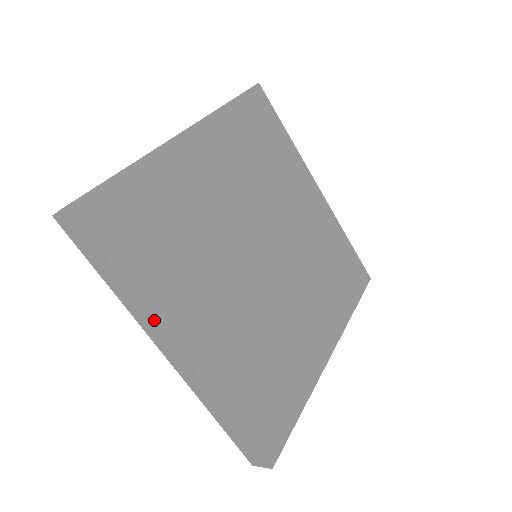
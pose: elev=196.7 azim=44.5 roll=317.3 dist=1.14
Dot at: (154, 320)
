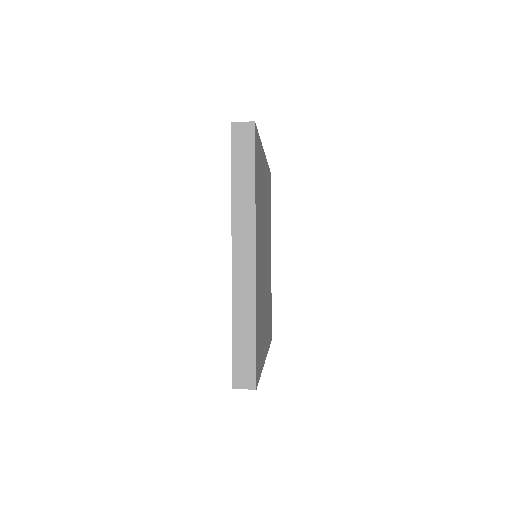
Dot at: (254, 222)
